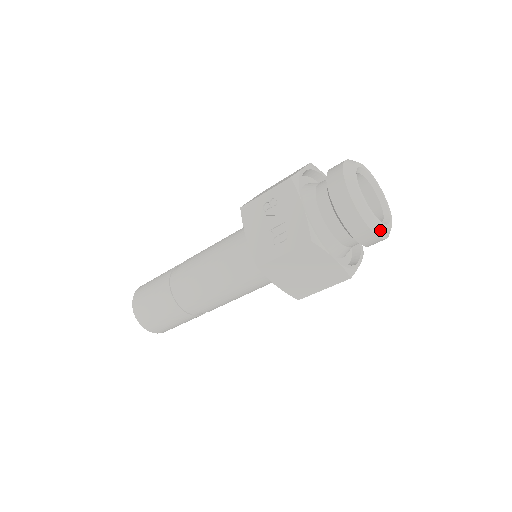
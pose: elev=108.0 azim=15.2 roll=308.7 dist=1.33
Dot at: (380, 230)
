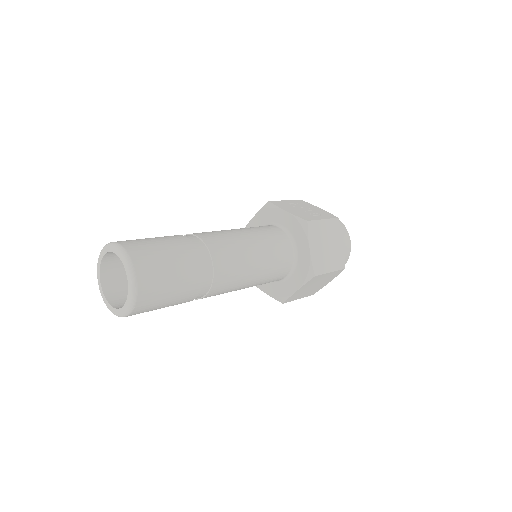
Dot at: (350, 248)
